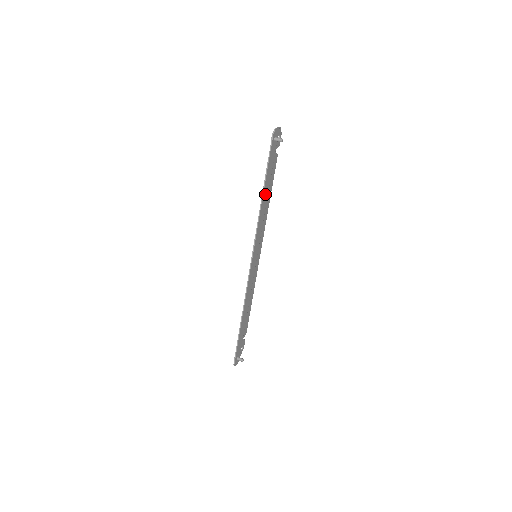
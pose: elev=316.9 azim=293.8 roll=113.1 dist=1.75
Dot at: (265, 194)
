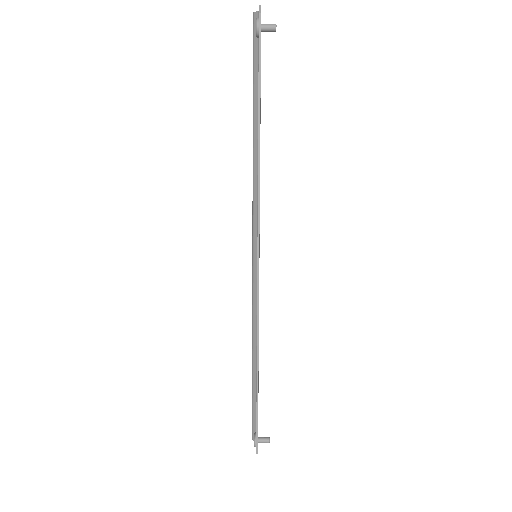
Dot at: occluded
